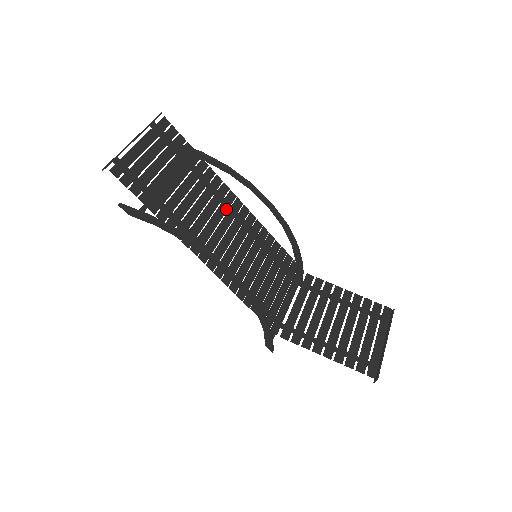
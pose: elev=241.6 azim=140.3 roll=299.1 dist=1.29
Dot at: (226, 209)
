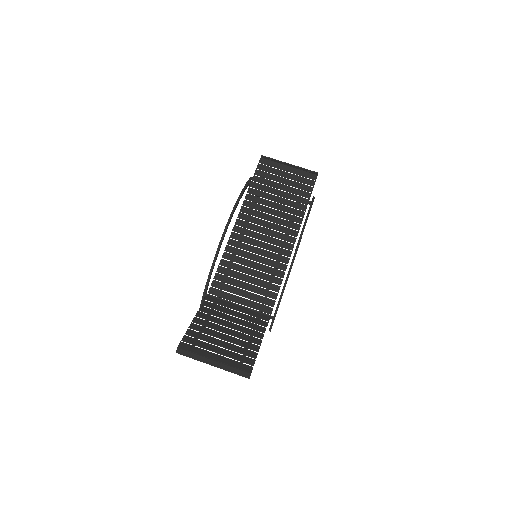
Dot at: (282, 231)
